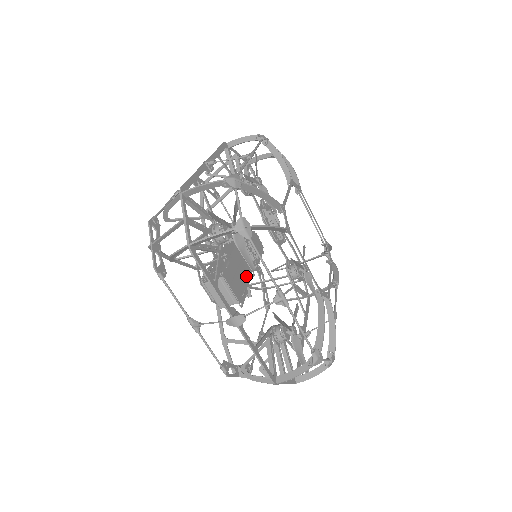
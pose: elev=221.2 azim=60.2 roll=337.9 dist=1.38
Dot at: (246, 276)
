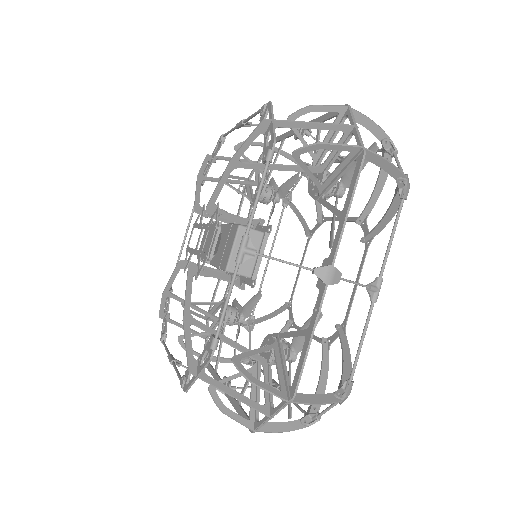
Dot at: occluded
